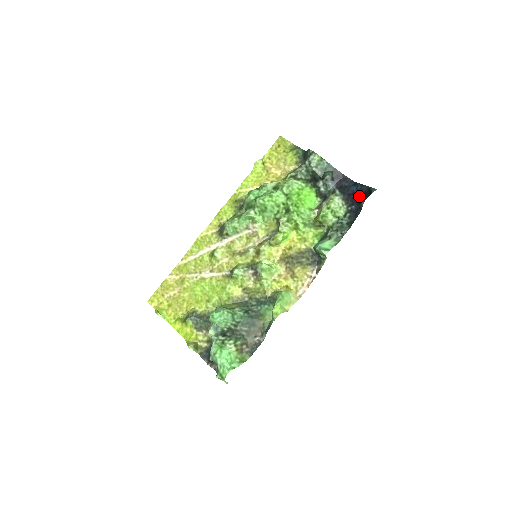
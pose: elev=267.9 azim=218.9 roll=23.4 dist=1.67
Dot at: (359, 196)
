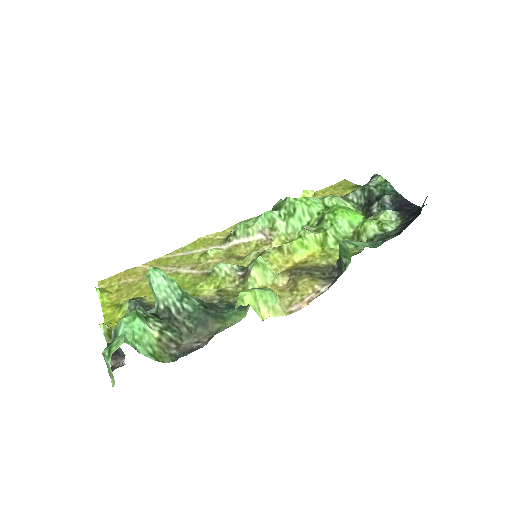
Dot at: occluded
